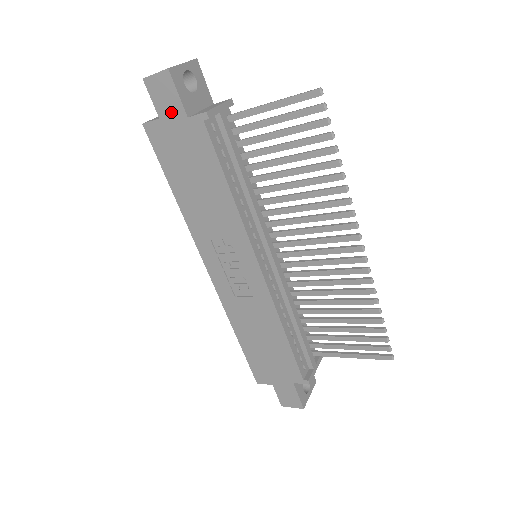
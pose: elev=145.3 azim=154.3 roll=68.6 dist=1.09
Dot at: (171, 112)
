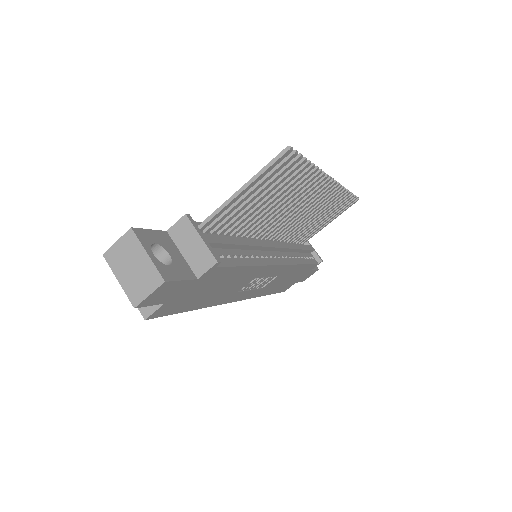
Dot at: (177, 292)
